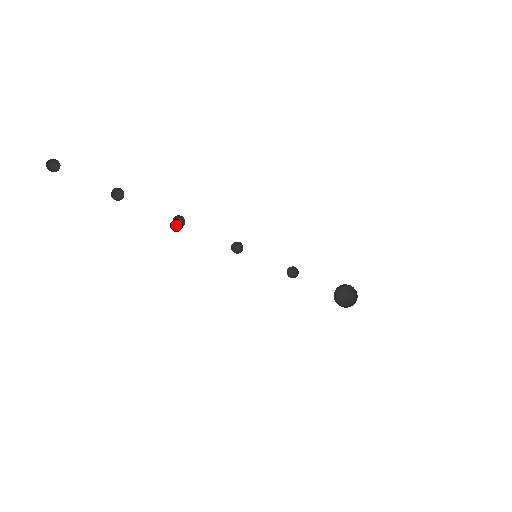
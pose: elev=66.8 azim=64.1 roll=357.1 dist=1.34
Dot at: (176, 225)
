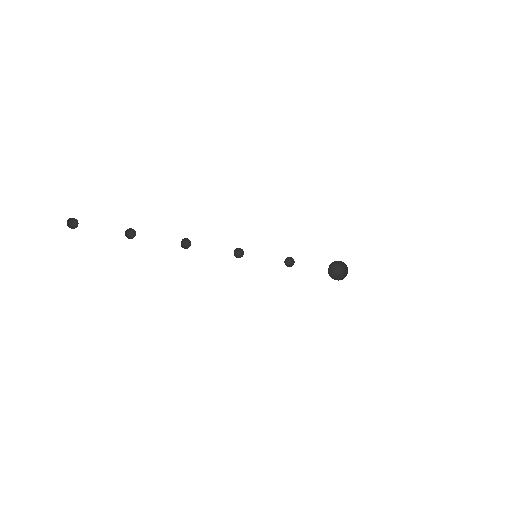
Dot at: (184, 246)
